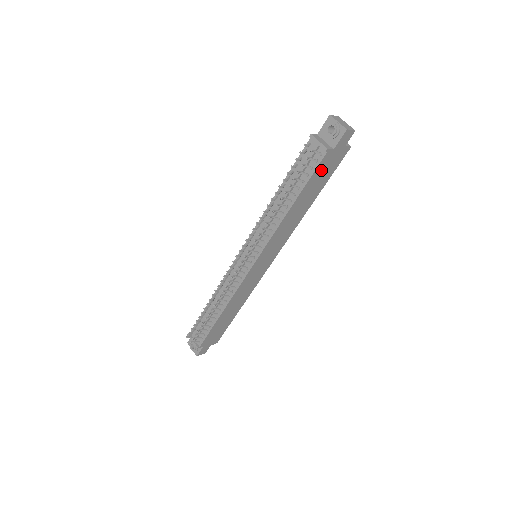
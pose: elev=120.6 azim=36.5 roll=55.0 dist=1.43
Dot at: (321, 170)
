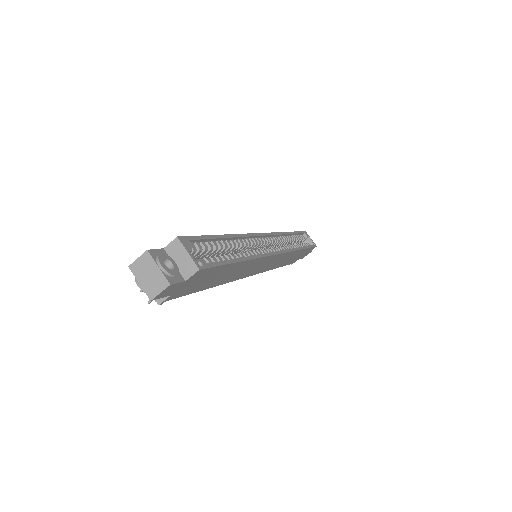
Dot at: (193, 287)
